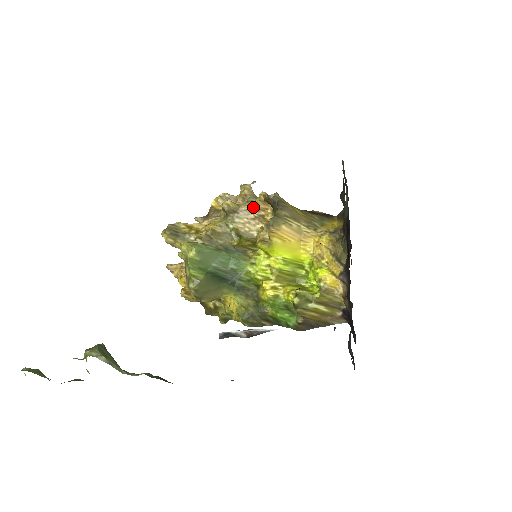
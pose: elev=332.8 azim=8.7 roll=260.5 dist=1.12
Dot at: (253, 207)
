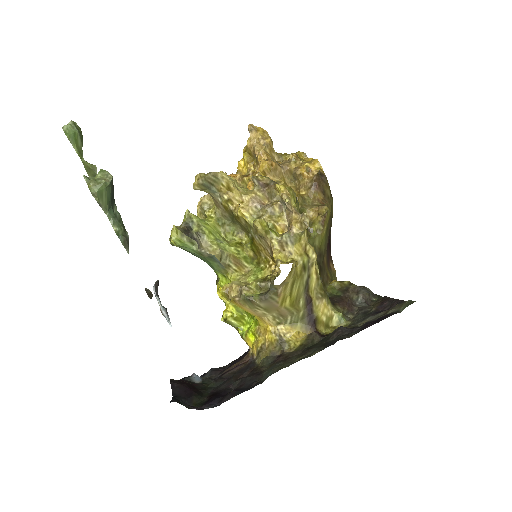
Dot at: (272, 252)
